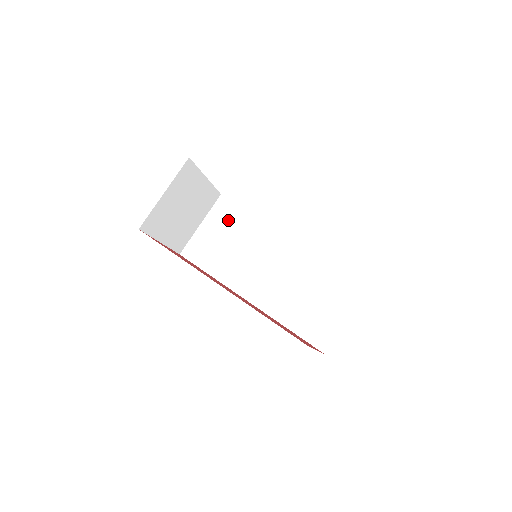
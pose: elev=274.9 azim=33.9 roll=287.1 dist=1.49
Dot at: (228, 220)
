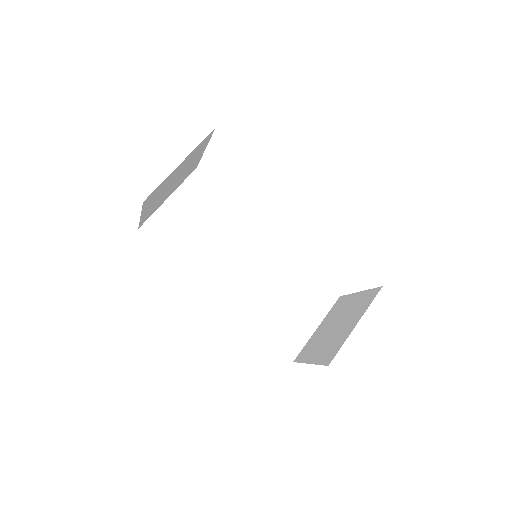
Dot at: (203, 201)
